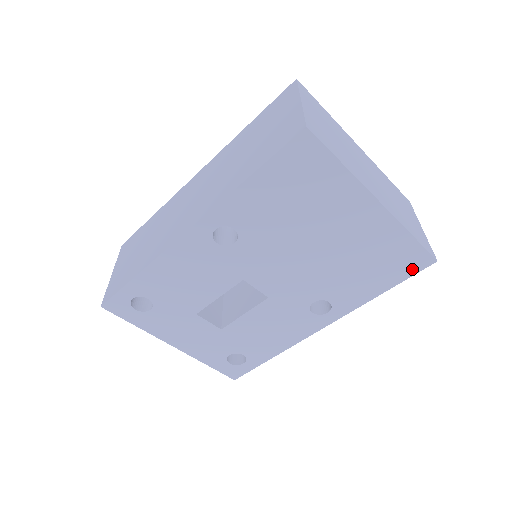
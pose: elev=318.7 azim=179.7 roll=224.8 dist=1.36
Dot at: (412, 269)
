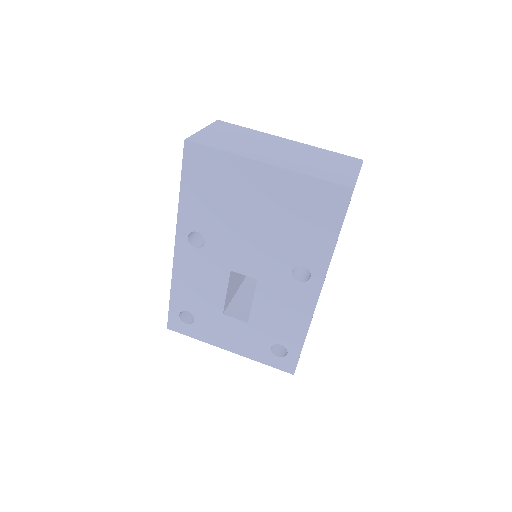
Dot at: (340, 206)
